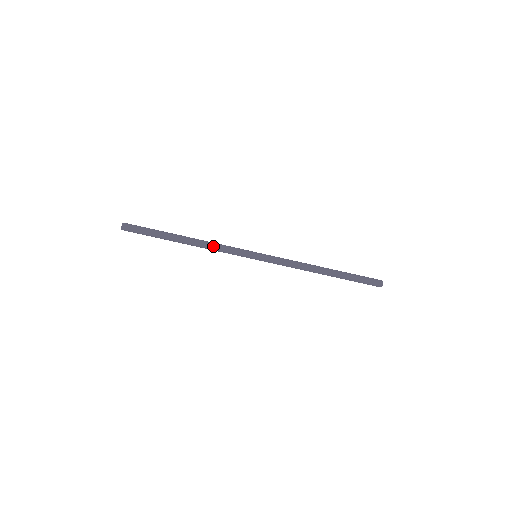
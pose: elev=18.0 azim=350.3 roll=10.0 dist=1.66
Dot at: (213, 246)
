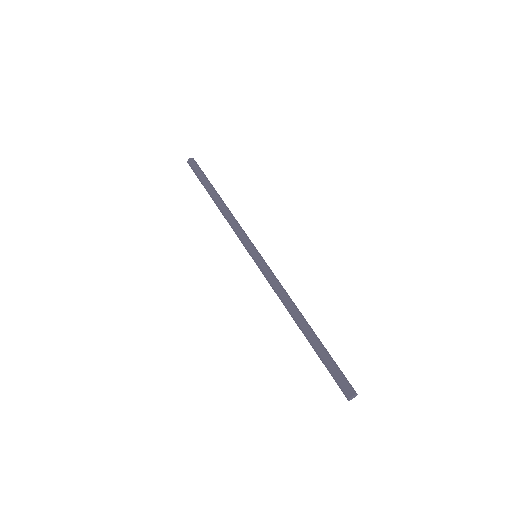
Dot at: (229, 220)
